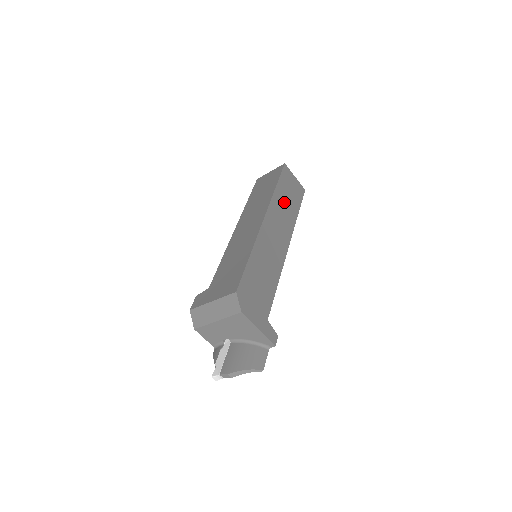
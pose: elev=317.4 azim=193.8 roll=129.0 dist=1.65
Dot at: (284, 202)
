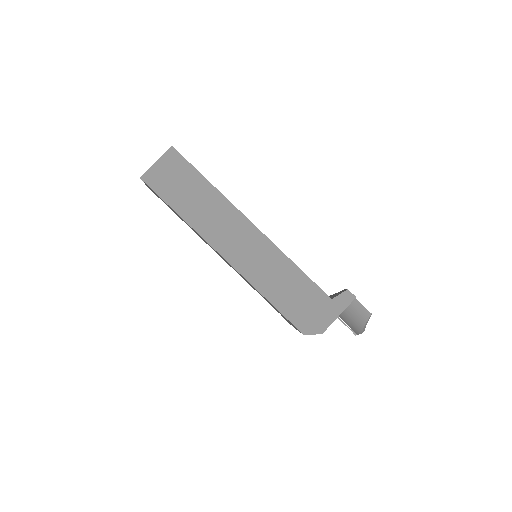
Dot at: (198, 207)
